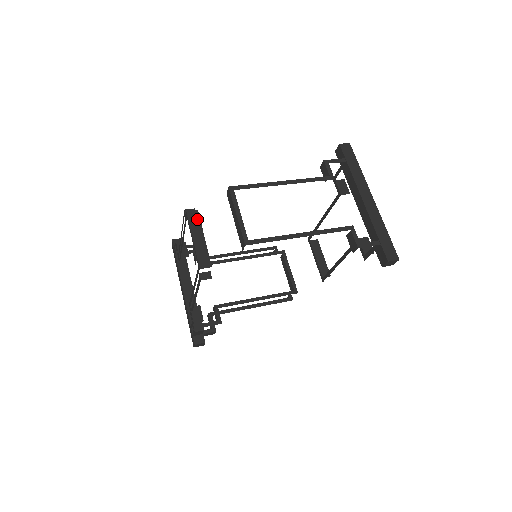
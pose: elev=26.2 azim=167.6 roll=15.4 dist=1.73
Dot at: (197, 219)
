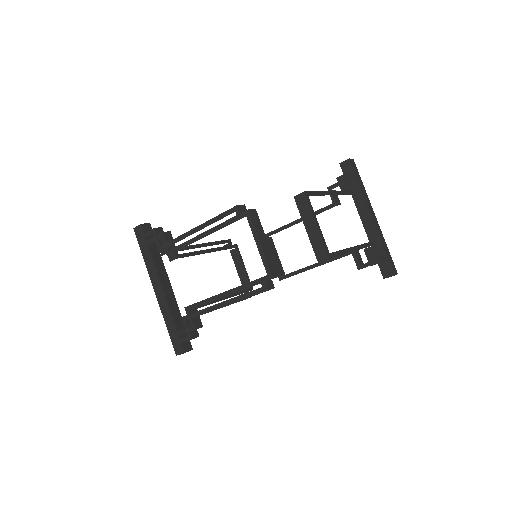
Dot at: (258, 219)
